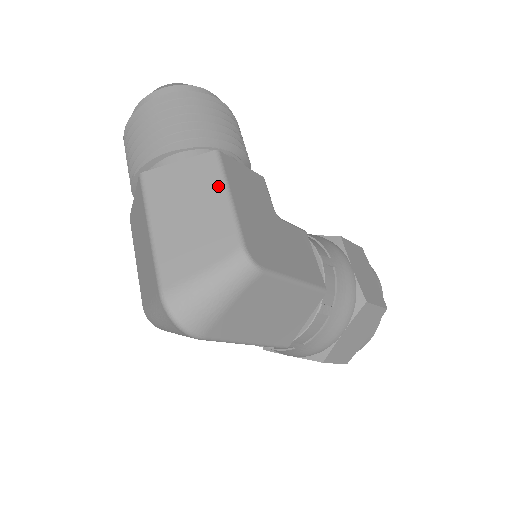
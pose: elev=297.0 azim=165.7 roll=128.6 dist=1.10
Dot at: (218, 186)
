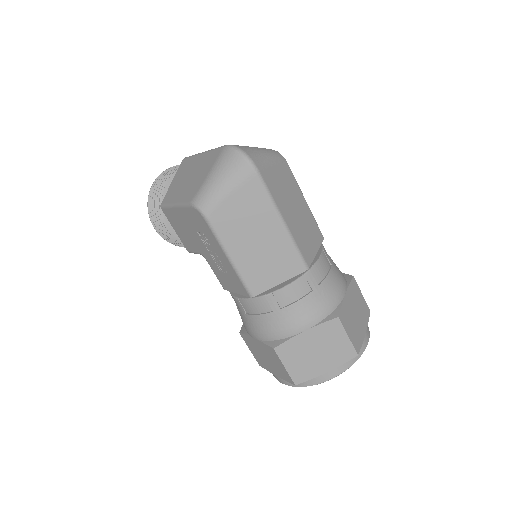
Dot at: occluded
